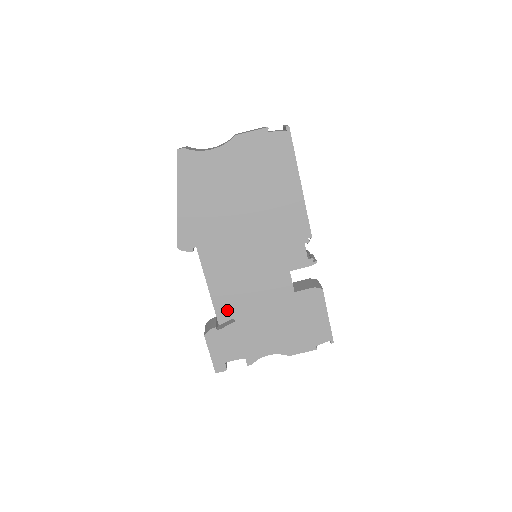
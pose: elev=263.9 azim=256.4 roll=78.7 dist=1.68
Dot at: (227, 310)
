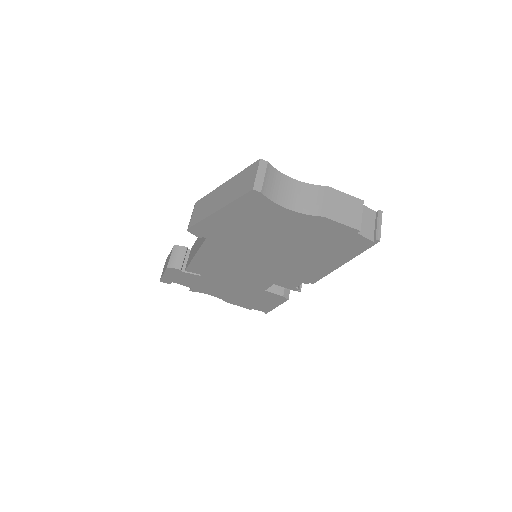
Dot at: (200, 270)
